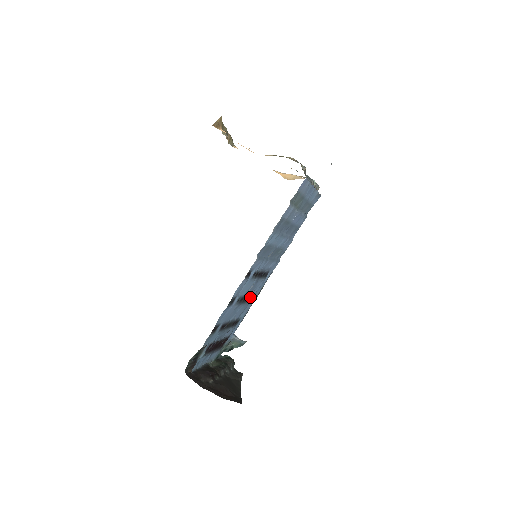
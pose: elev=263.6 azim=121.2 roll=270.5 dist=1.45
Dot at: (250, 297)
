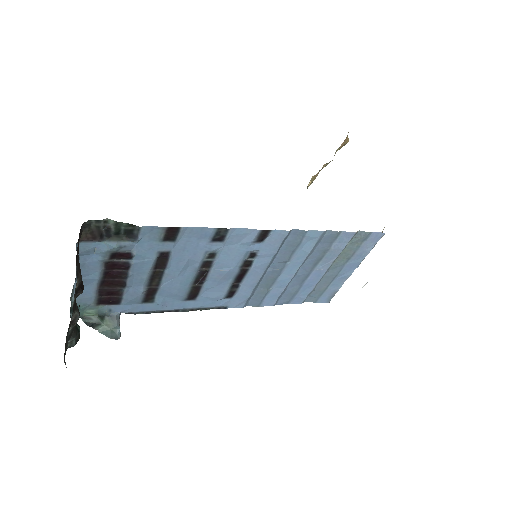
Dot at: (197, 289)
